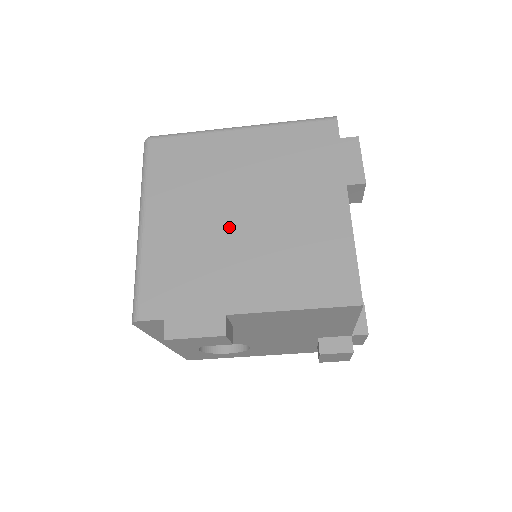
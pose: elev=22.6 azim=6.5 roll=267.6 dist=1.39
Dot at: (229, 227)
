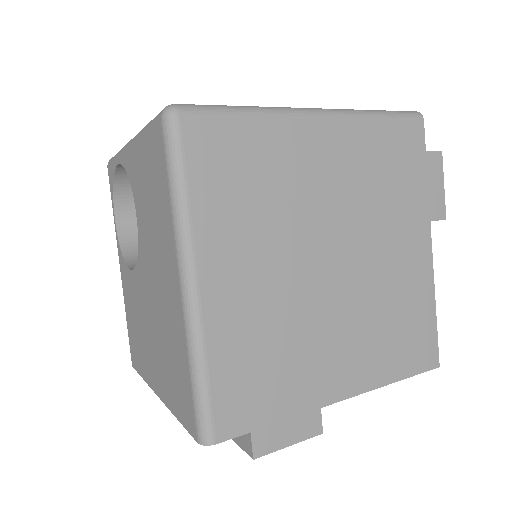
Dot at: (316, 286)
